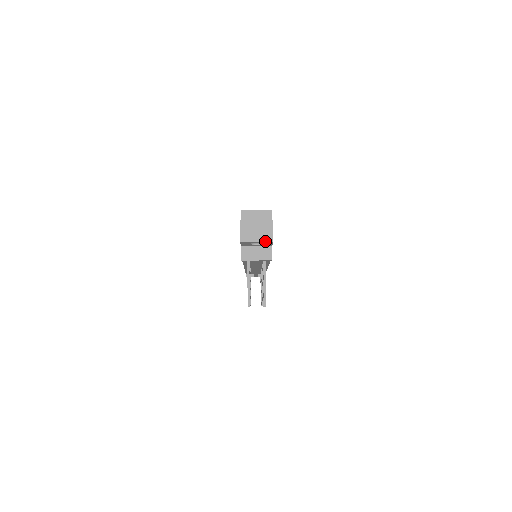
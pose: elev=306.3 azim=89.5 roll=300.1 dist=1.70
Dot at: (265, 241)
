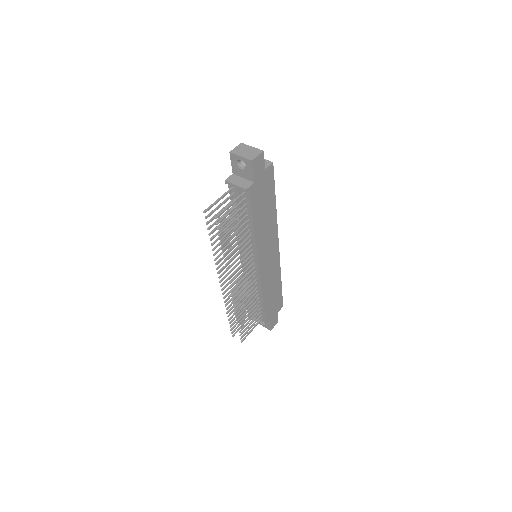
Dot at: (247, 158)
